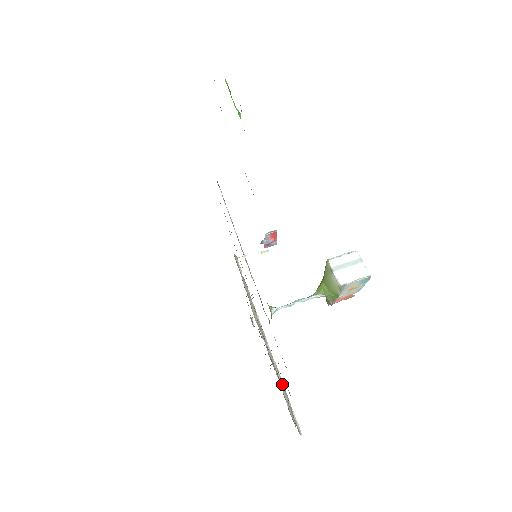
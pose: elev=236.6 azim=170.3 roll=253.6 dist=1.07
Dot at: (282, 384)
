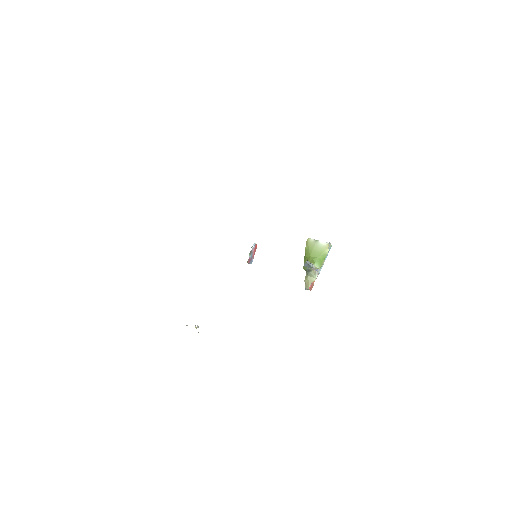
Dot at: occluded
